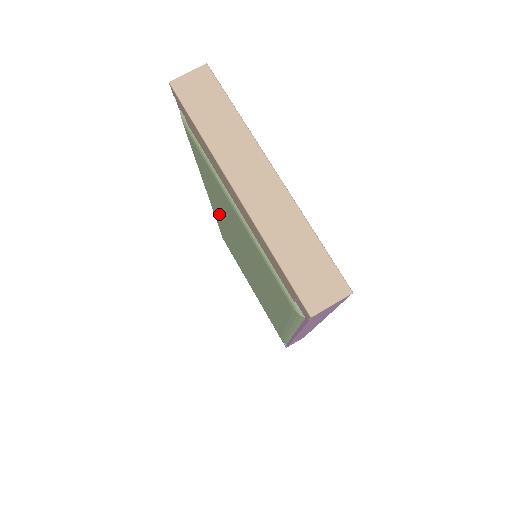
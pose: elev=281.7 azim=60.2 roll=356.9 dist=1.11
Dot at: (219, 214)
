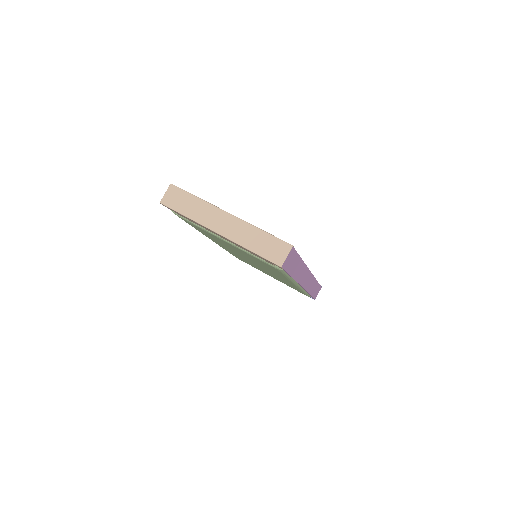
Dot at: occluded
